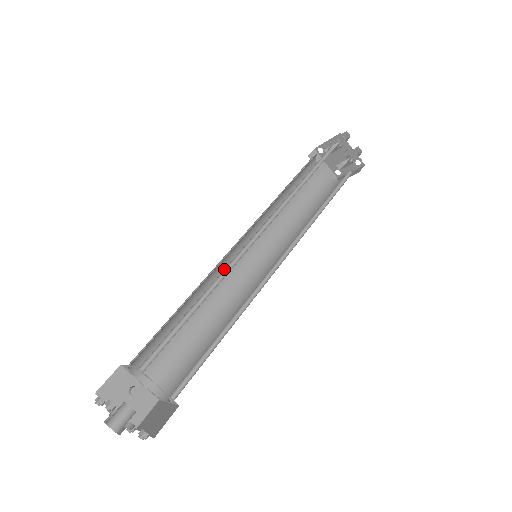
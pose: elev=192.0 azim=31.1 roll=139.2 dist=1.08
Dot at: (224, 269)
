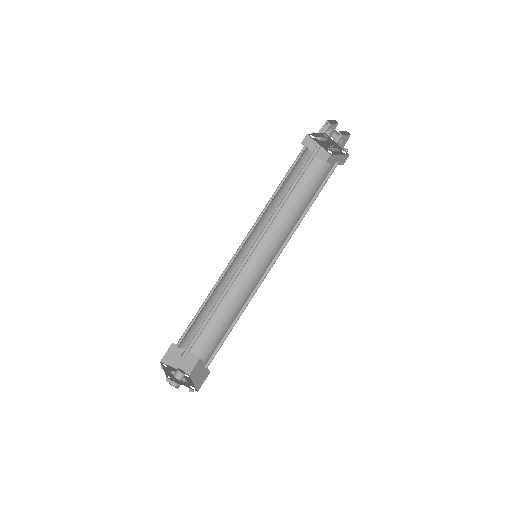
Dot at: (230, 280)
